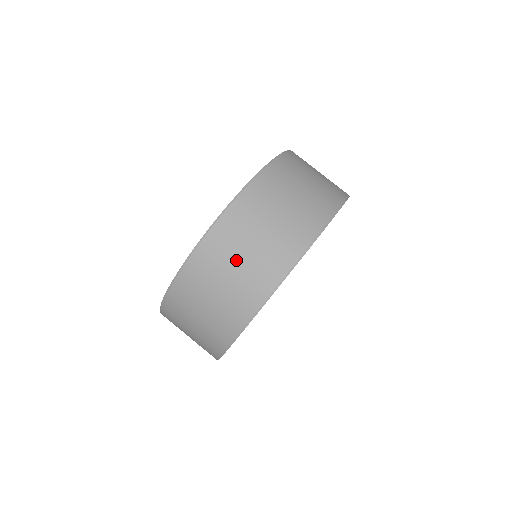
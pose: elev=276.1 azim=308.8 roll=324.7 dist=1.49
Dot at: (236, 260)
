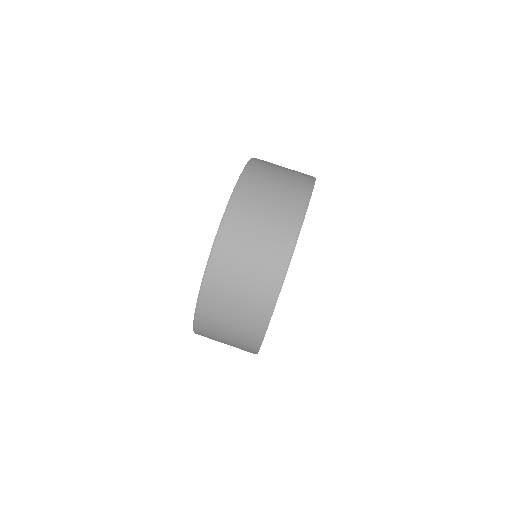
Dot at: (246, 259)
